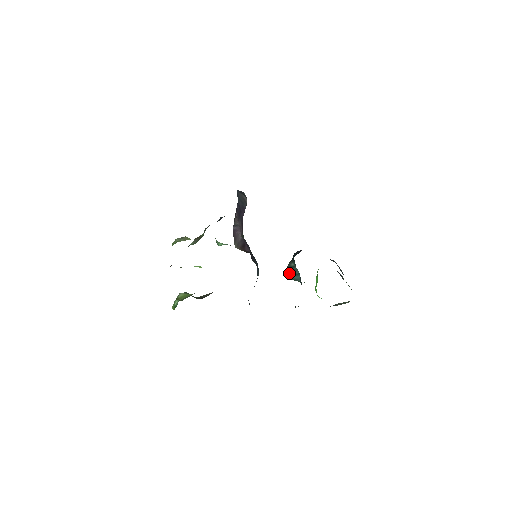
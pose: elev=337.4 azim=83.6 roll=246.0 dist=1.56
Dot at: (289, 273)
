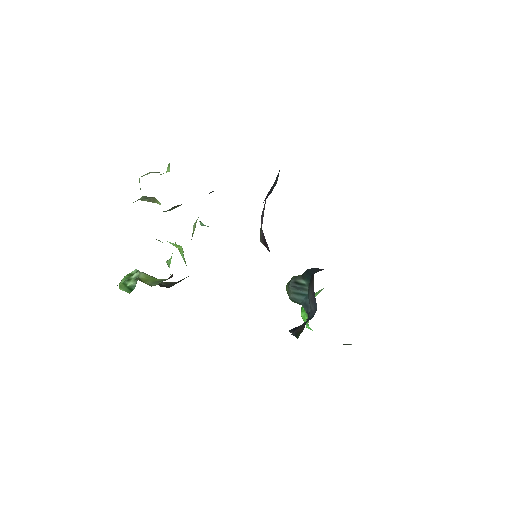
Dot at: (291, 289)
